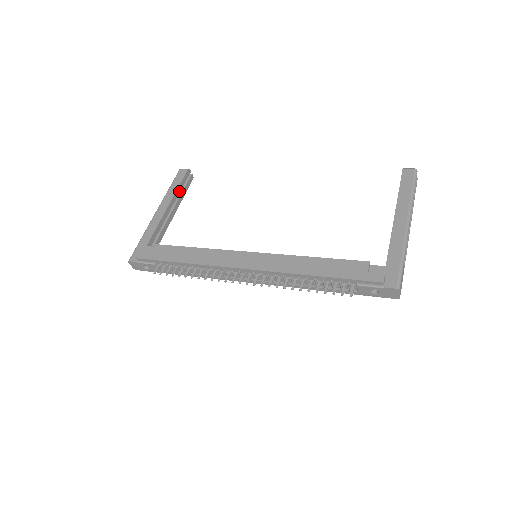
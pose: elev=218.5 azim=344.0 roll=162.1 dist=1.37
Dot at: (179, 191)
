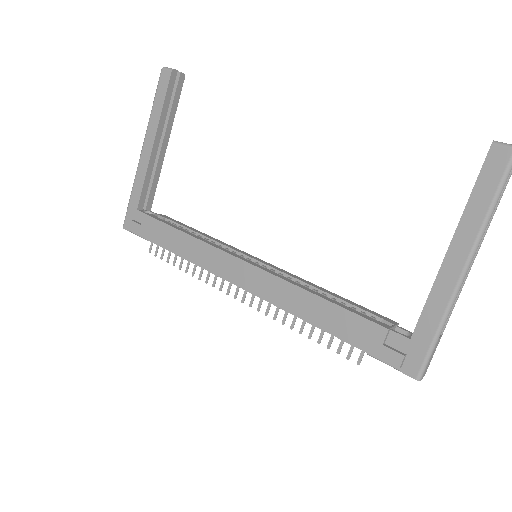
Dot at: (165, 112)
